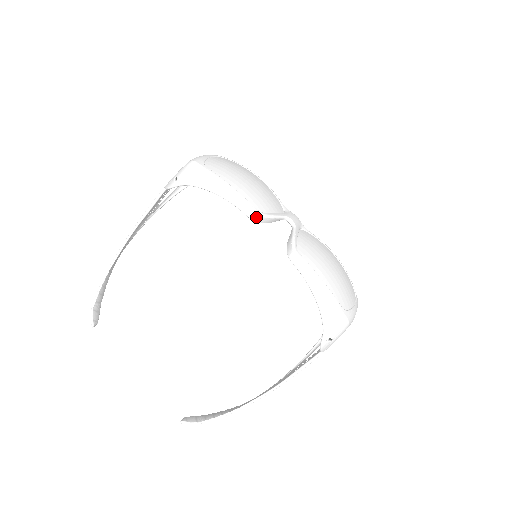
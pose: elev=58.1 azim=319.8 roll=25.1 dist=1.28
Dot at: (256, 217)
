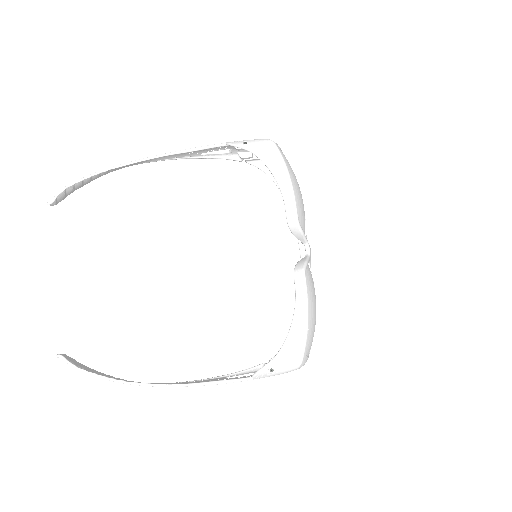
Dot at: (293, 221)
